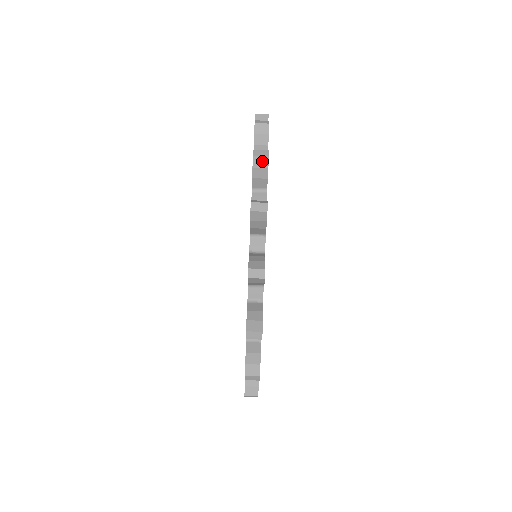
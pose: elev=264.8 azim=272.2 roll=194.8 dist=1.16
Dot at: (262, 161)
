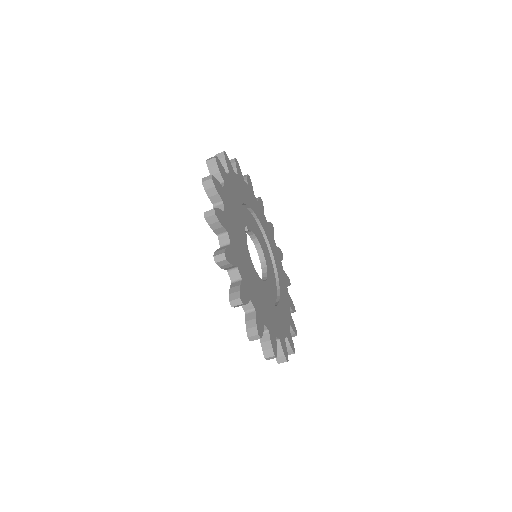
Dot at: (223, 262)
